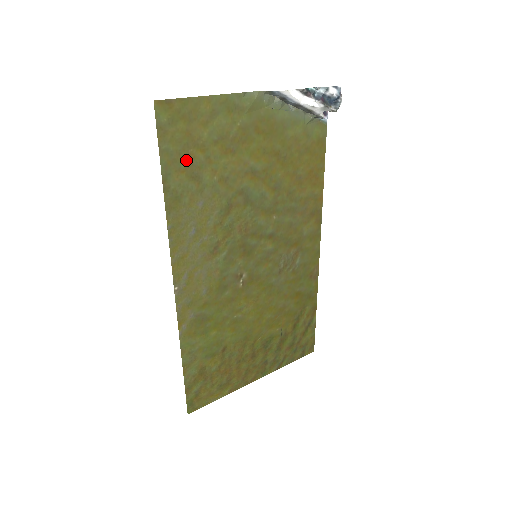
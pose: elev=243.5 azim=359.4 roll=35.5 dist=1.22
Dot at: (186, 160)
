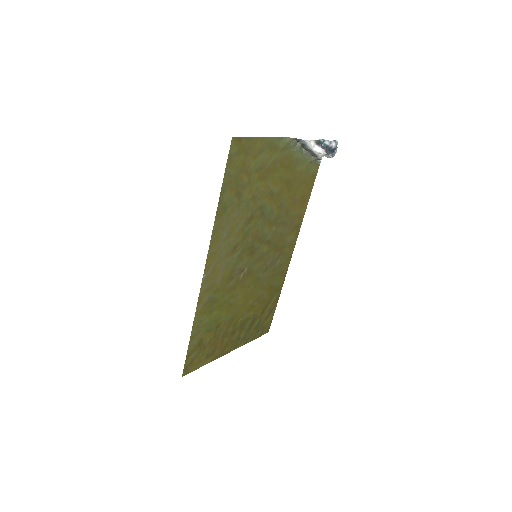
Dot at: (237, 181)
